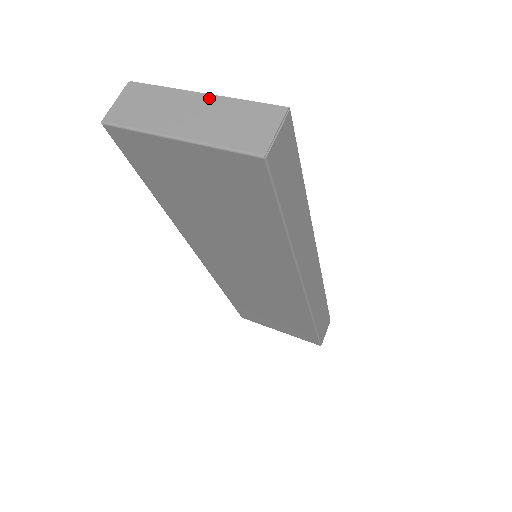
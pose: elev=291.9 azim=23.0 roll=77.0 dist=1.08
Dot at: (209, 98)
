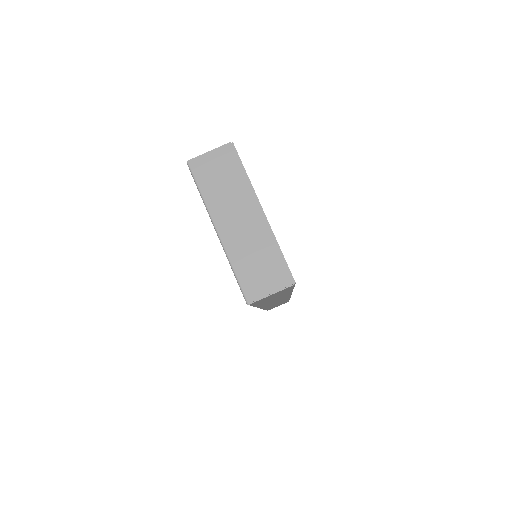
Dot at: (261, 220)
